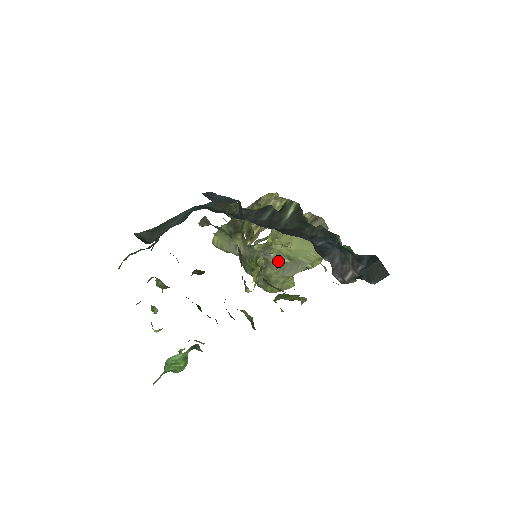
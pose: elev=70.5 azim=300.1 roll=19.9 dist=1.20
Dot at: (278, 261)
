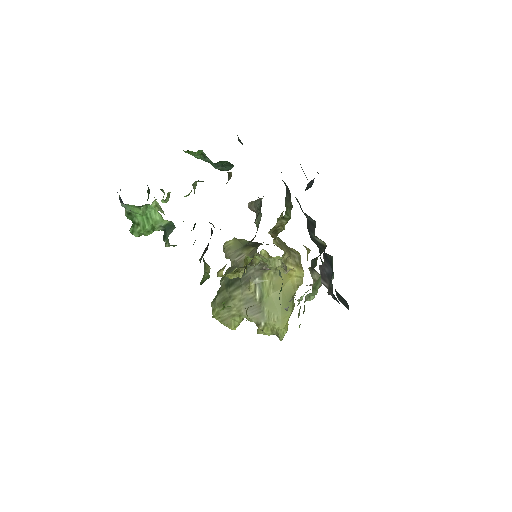
Dot at: (254, 290)
